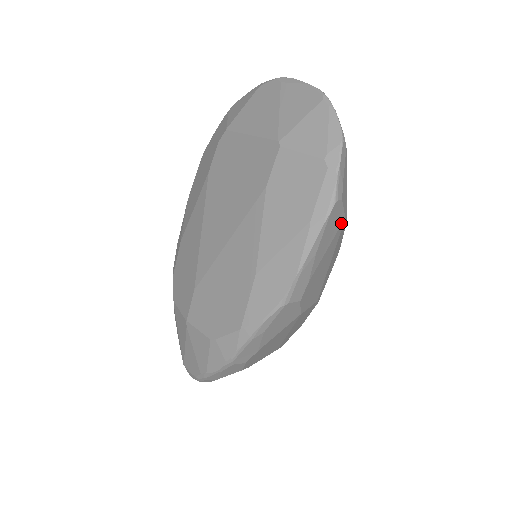
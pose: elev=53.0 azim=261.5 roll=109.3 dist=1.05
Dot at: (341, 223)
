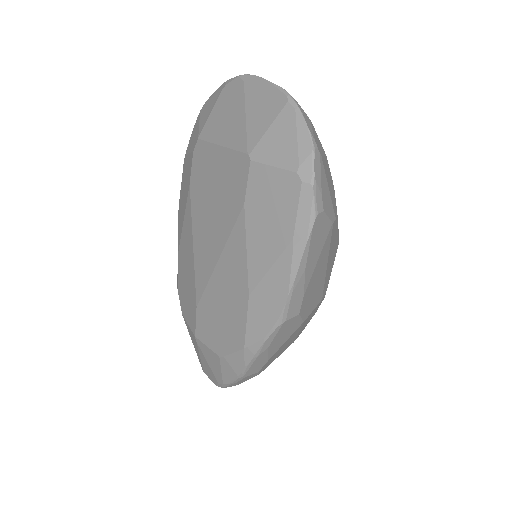
Dot at: (329, 230)
